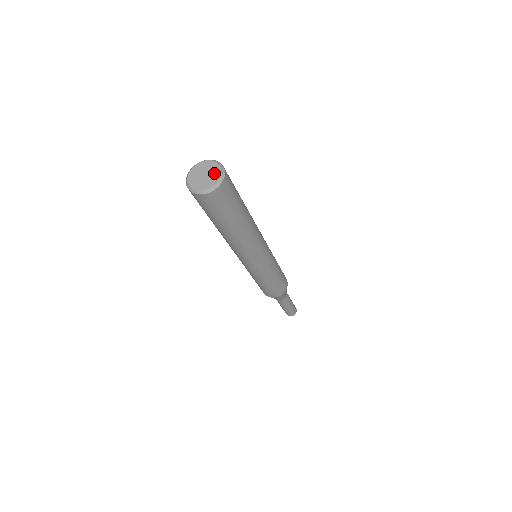
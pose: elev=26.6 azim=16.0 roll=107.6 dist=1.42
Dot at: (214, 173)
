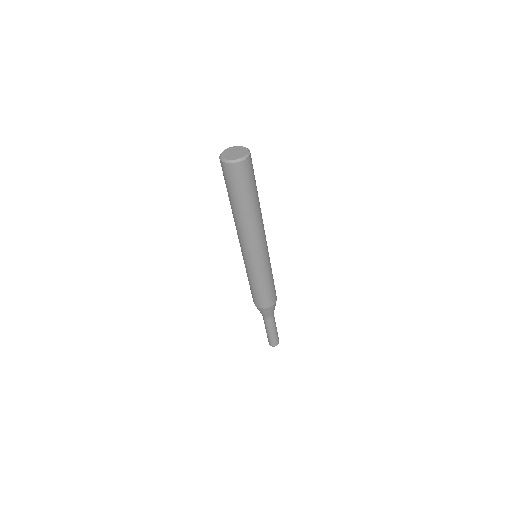
Dot at: (241, 149)
